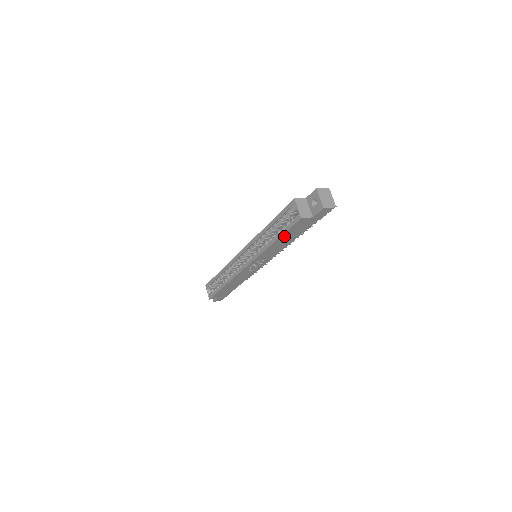
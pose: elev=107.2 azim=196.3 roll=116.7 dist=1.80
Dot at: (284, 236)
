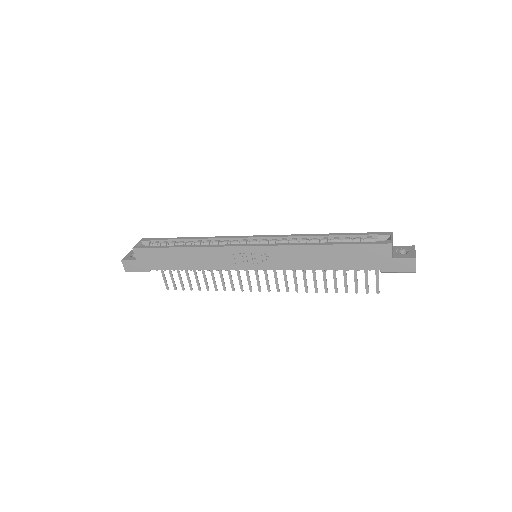
Dot at: (342, 249)
